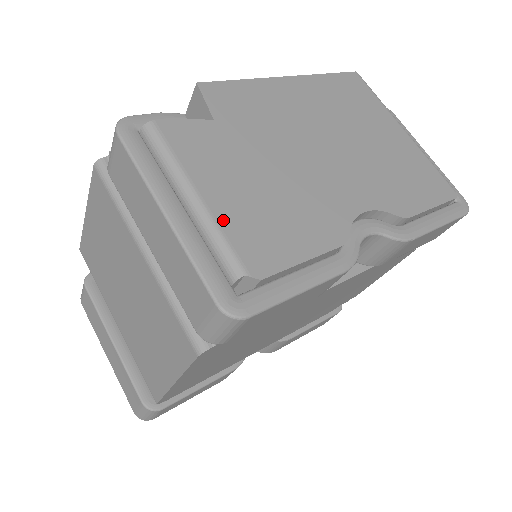
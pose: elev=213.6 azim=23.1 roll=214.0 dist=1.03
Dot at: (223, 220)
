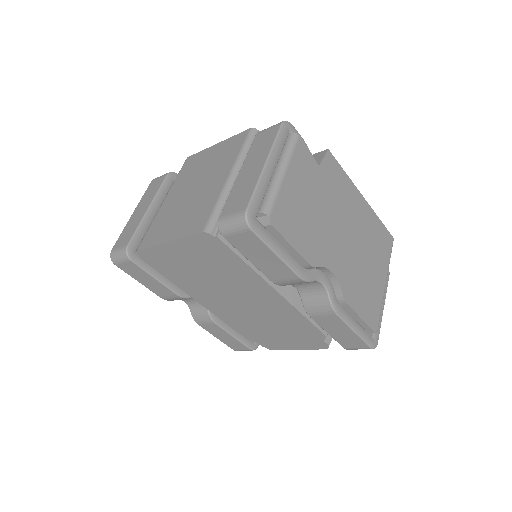
Dot at: (283, 192)
